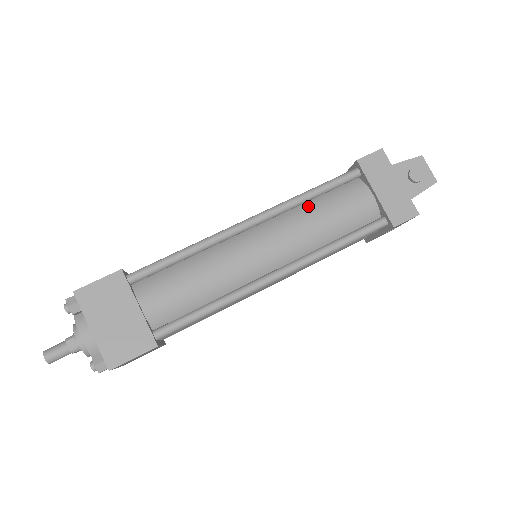
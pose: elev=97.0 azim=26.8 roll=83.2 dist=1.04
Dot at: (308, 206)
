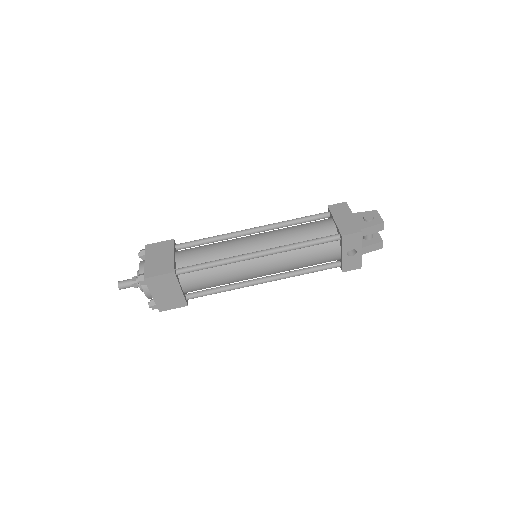
Dot at: (292, 226)
